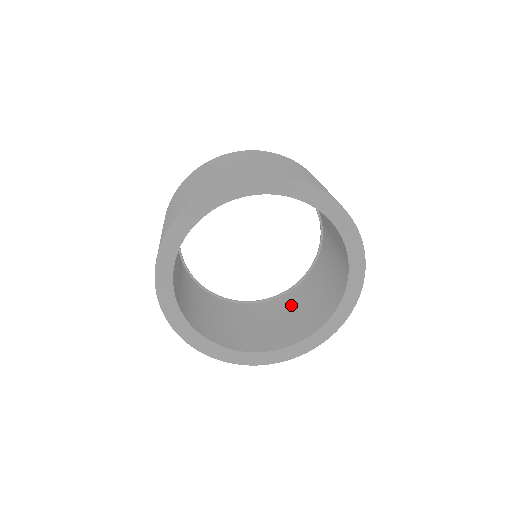
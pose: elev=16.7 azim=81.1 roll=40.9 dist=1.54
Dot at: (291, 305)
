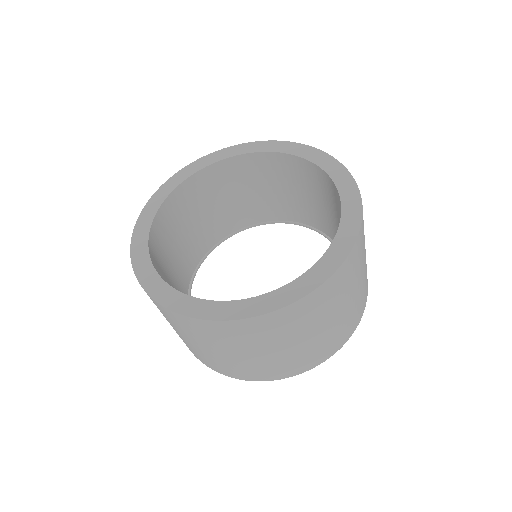
Dot at: occluded
